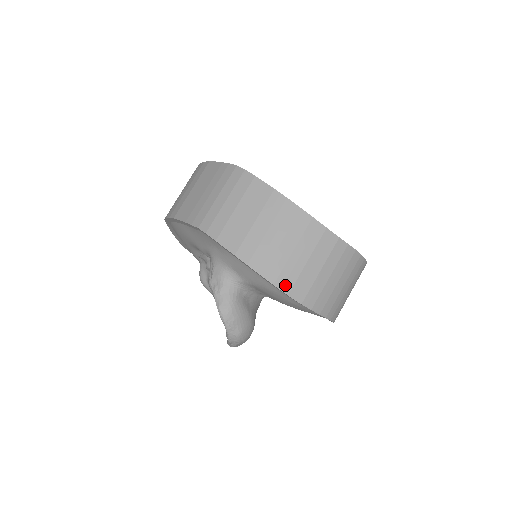
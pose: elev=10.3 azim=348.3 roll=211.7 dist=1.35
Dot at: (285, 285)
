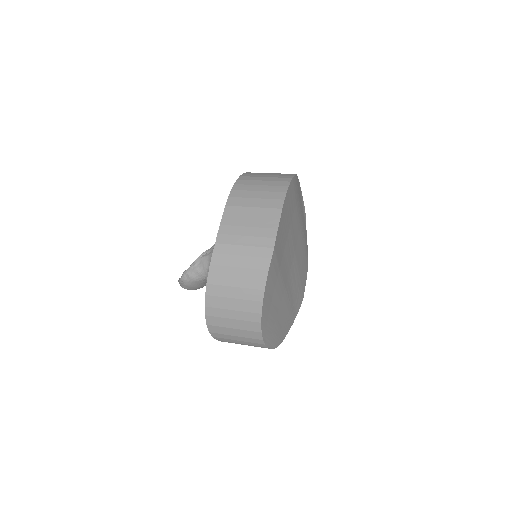
Dot at: (210, 321)
